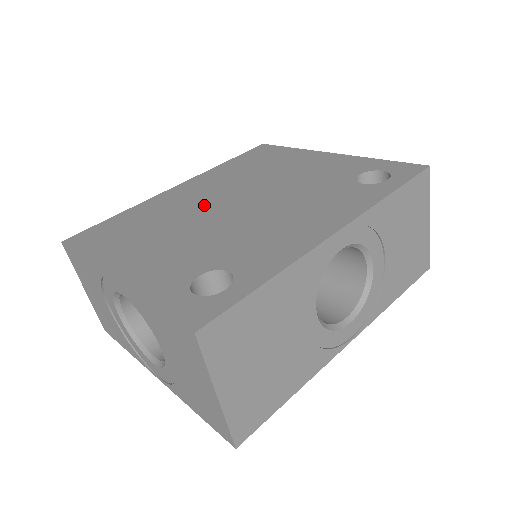
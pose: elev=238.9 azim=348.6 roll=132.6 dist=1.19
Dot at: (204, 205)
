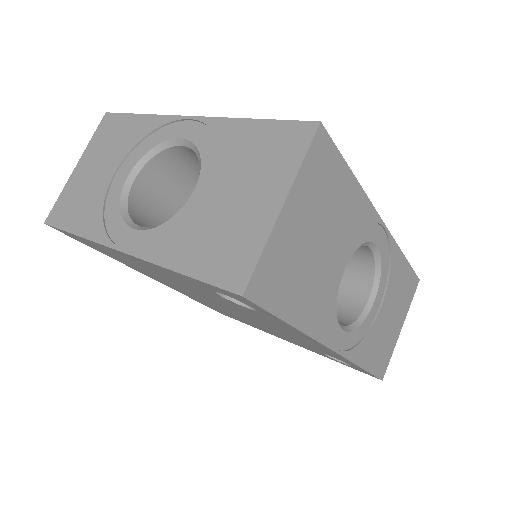
Dot at: occluded
